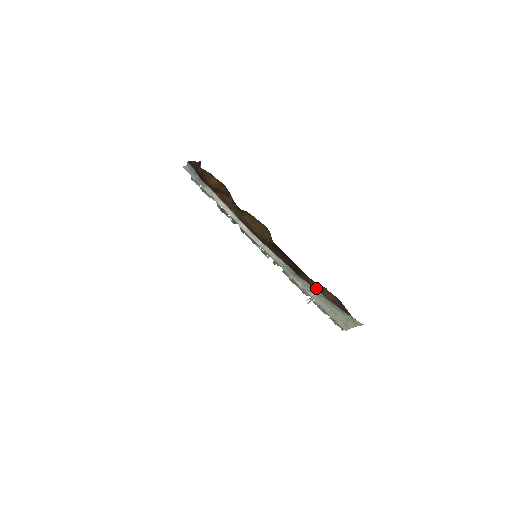
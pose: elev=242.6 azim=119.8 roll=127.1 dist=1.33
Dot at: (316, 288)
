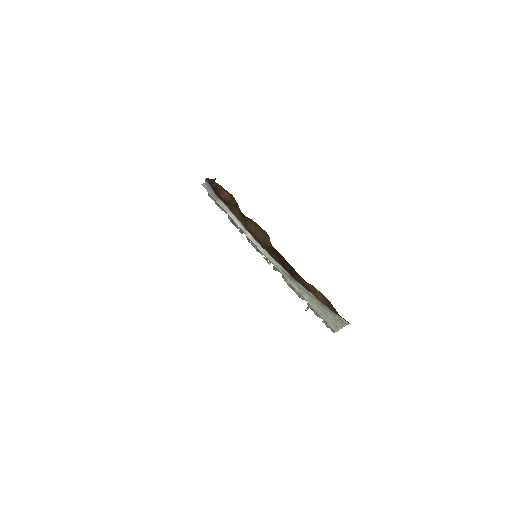
Dot at: (309, 290)
